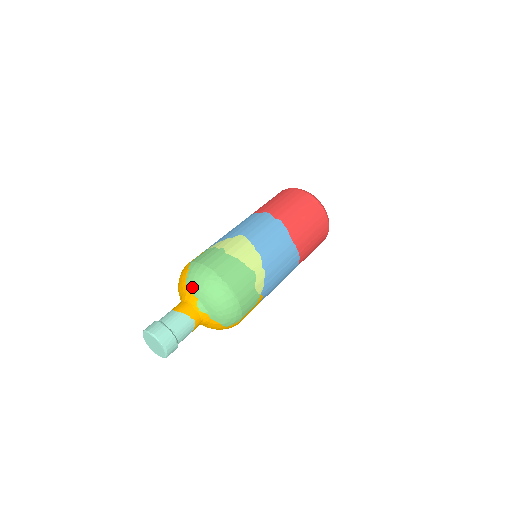
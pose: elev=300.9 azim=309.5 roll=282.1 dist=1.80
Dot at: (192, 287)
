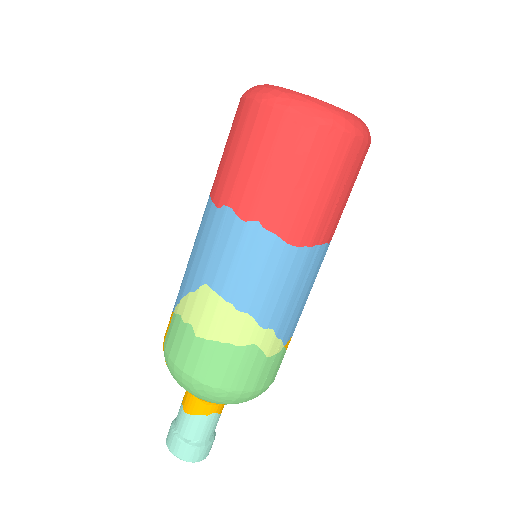
Dot at: occluded
